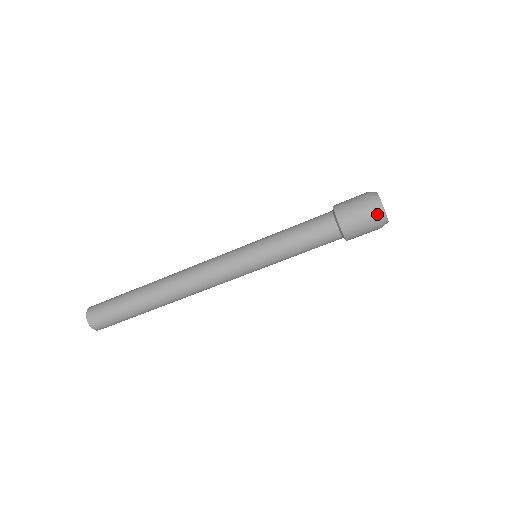
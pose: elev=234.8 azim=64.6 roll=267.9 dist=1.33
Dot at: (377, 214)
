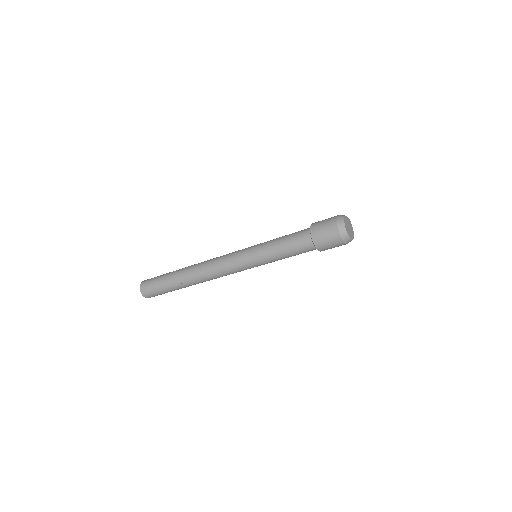
Dot at: occluded
